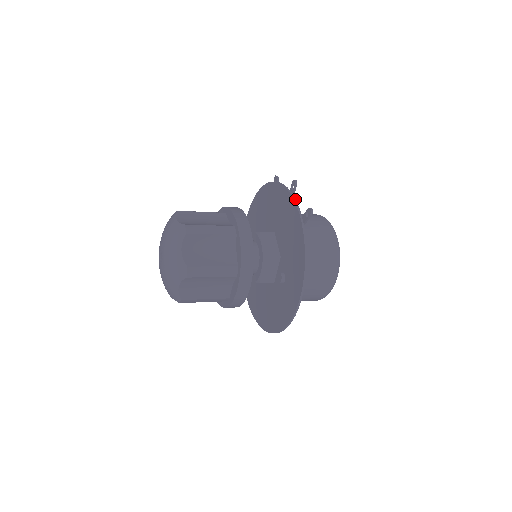
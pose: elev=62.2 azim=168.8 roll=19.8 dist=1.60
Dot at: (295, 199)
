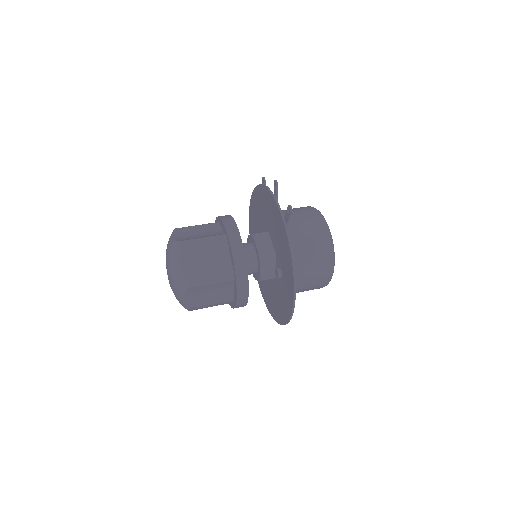
Dot at: (276, 199)
